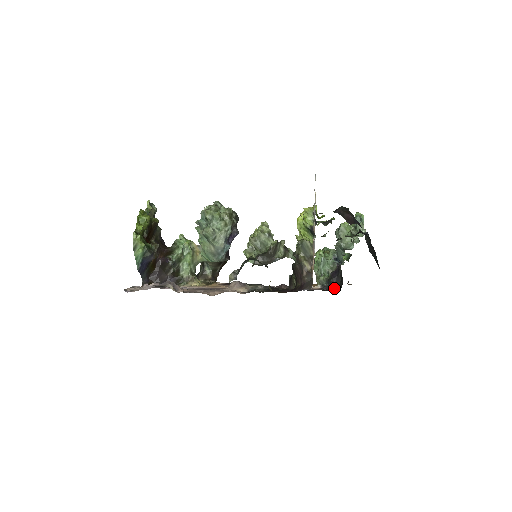
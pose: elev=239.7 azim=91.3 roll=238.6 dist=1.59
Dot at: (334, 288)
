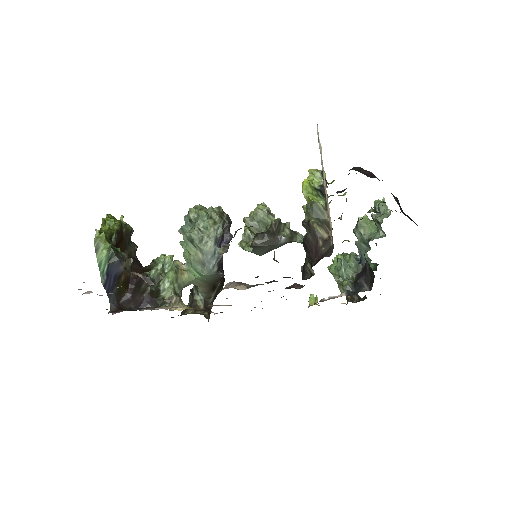
Dot at: (364, 289)
